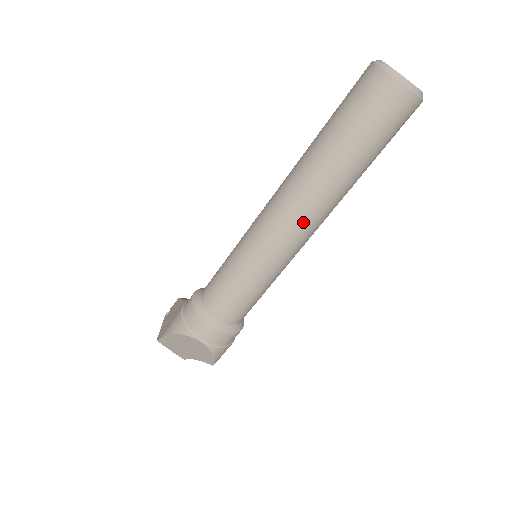
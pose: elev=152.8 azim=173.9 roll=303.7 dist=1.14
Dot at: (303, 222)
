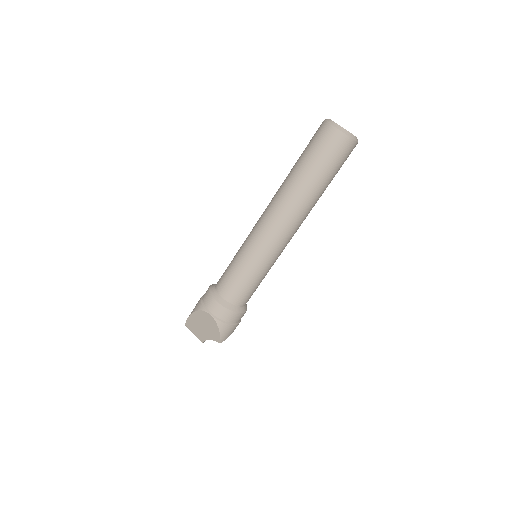
Dot at: (281, 222)
